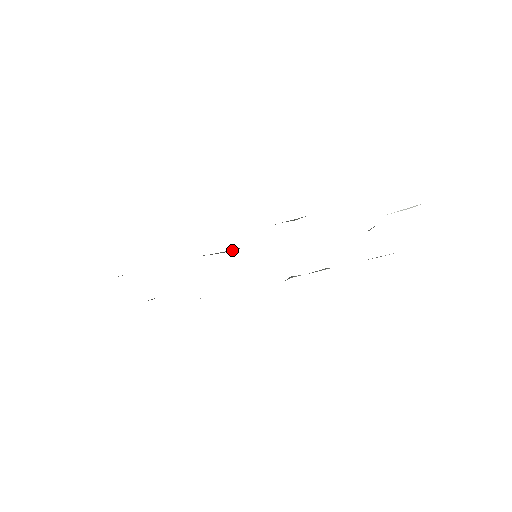
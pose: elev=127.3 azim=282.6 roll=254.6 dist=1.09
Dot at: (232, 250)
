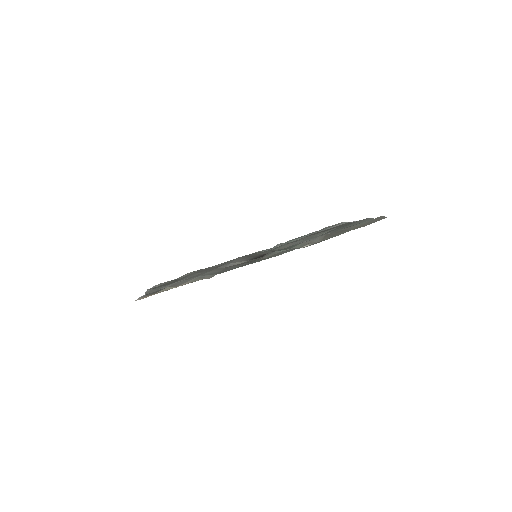
Dot at: occluded
